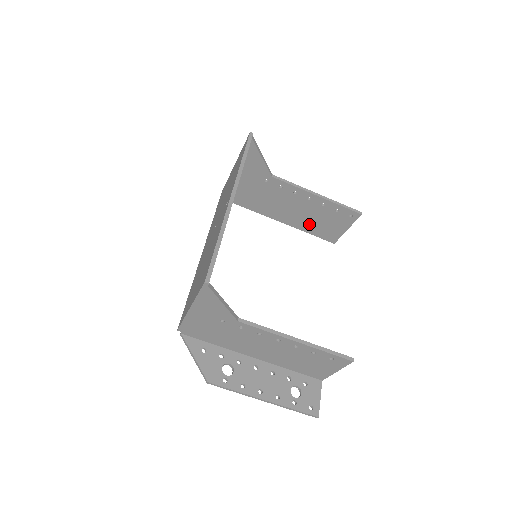
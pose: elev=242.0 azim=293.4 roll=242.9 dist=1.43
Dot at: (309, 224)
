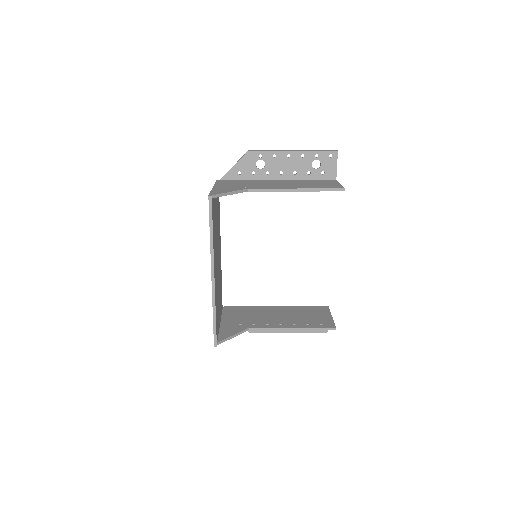
Dot at: occluded
